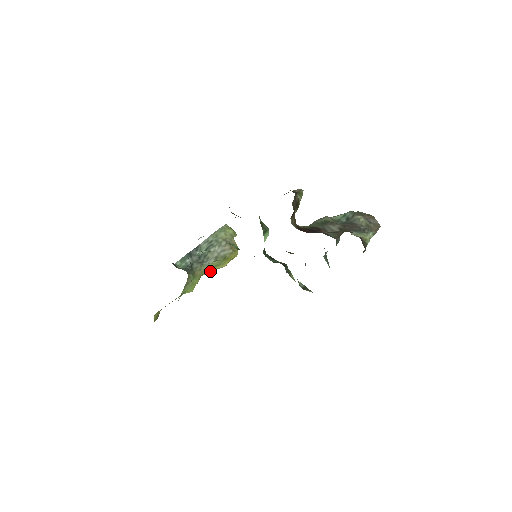
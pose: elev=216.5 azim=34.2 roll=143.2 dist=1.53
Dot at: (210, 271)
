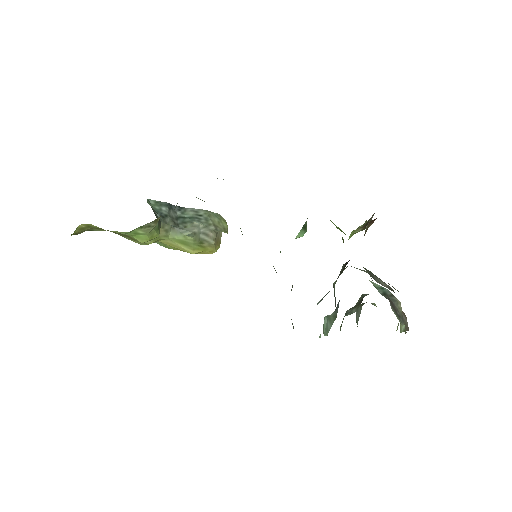
Dot at: (173, 244)
